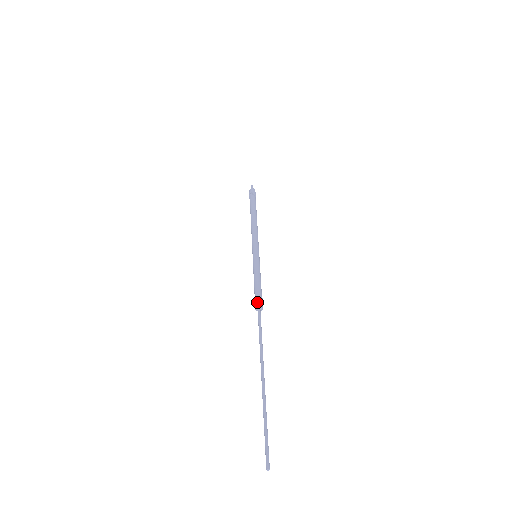
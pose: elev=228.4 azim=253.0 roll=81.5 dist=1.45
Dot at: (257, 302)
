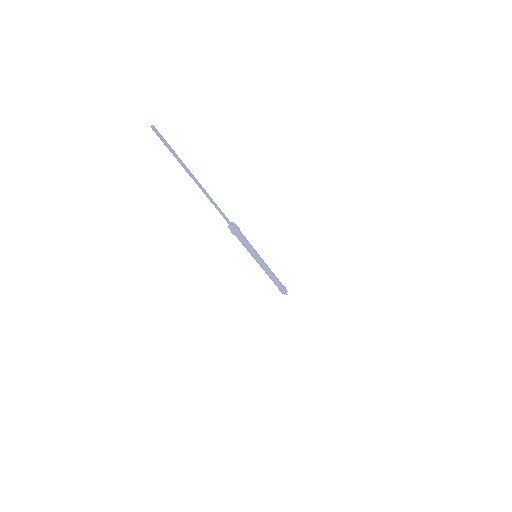
Dot at: occluded
